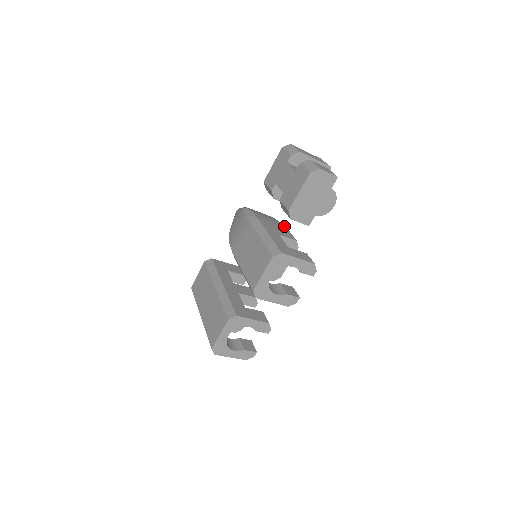
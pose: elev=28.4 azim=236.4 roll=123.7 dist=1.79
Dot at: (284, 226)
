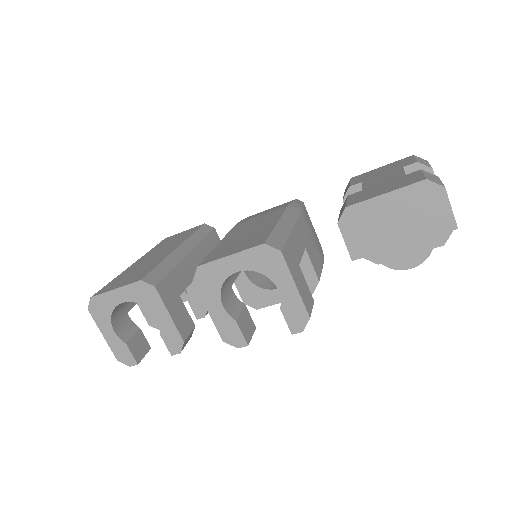
Dot at: (323, 259)
